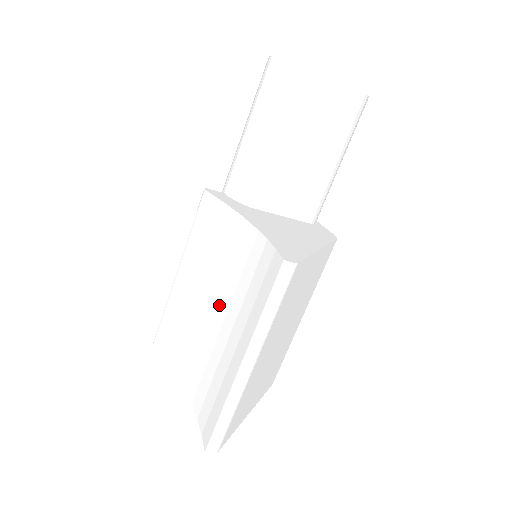
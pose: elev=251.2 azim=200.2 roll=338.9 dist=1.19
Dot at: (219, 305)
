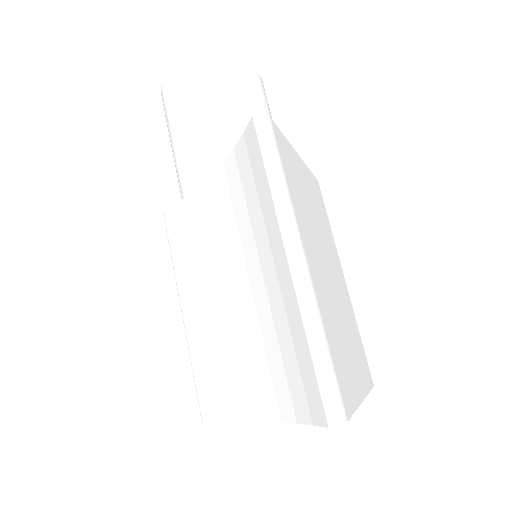
Dot at: (237, 277)
